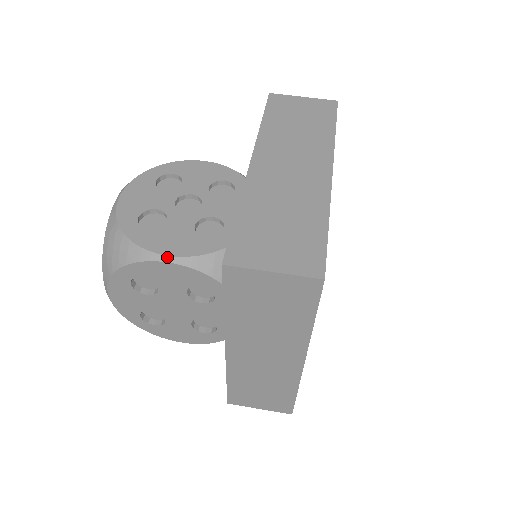
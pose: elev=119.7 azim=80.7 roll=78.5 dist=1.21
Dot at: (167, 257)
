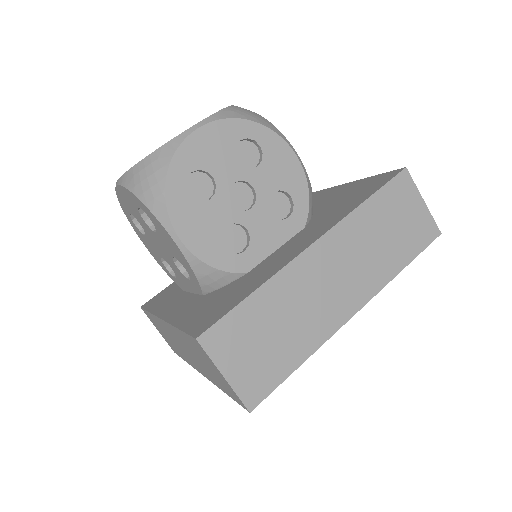
Dot at: (179, 240)
